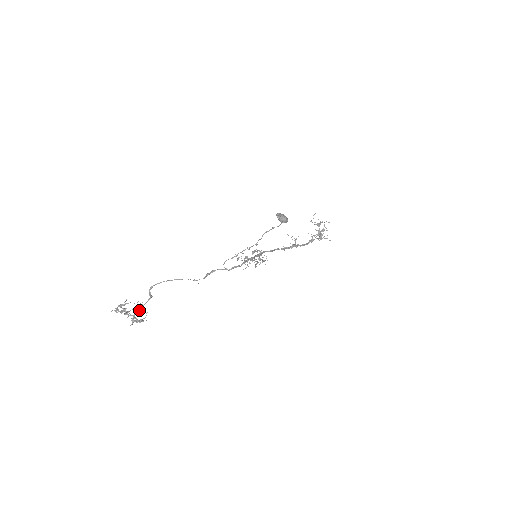
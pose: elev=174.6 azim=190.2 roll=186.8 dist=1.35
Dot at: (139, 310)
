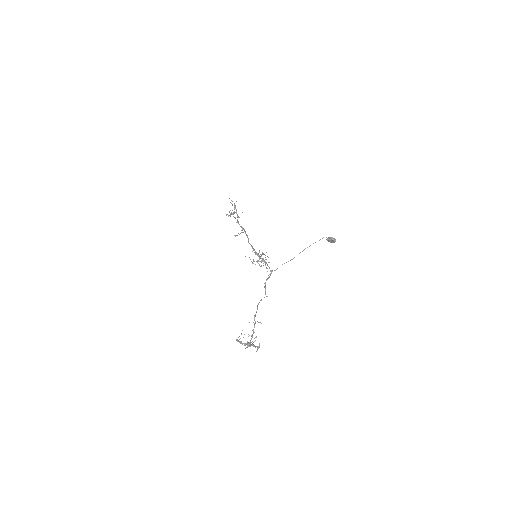
Dot at: (252, 337)
